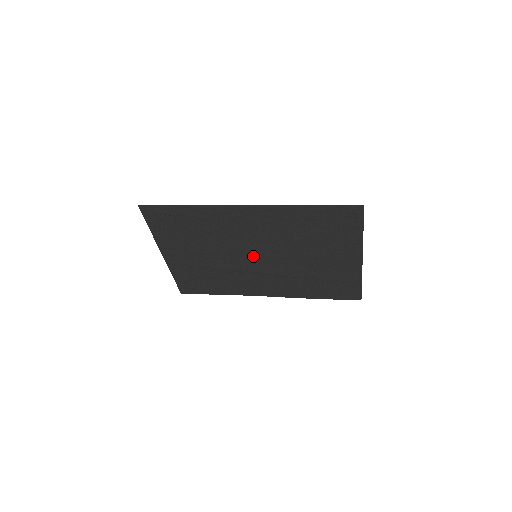
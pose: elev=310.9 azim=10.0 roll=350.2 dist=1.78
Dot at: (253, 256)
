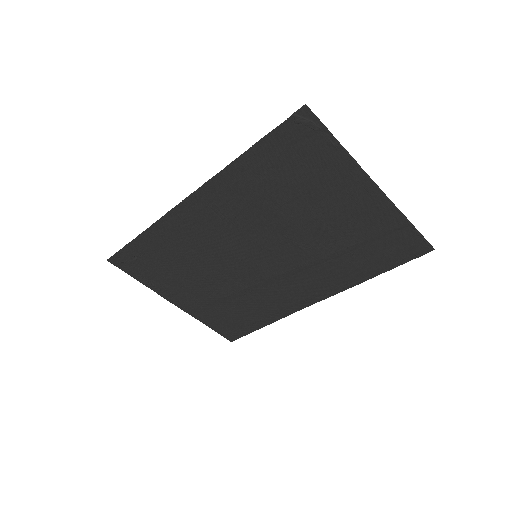
Dot at: (253, 258)
